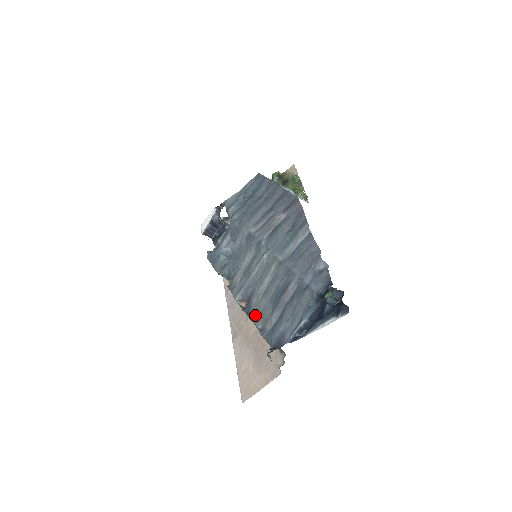
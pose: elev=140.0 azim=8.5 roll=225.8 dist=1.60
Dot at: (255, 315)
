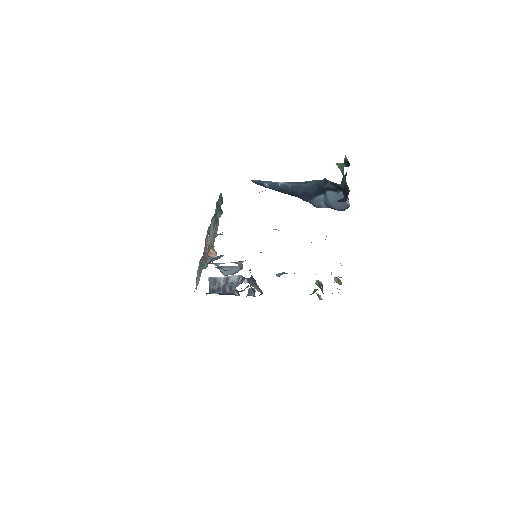
Dot at: occluded
